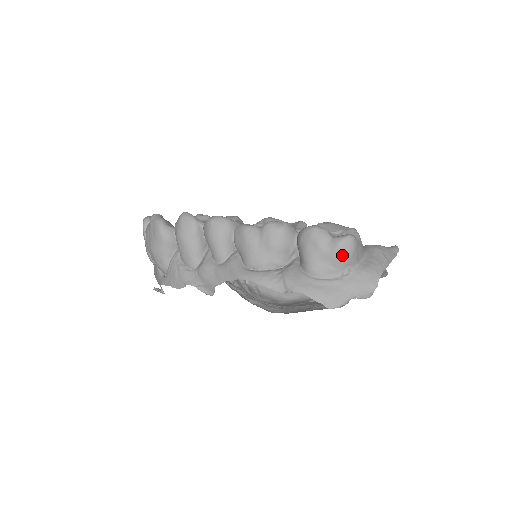
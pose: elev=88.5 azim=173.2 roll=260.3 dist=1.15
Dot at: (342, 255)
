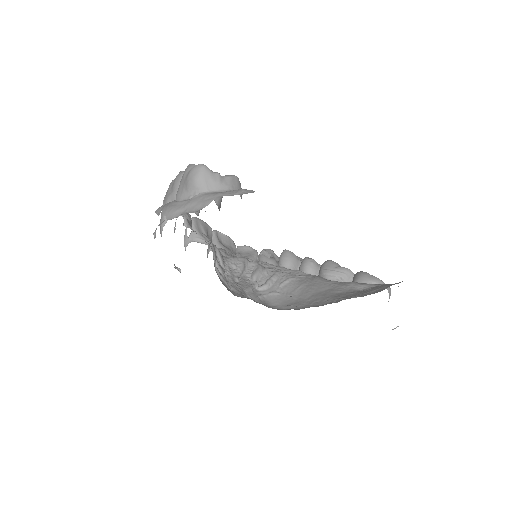
Dot at: (190, 179)
